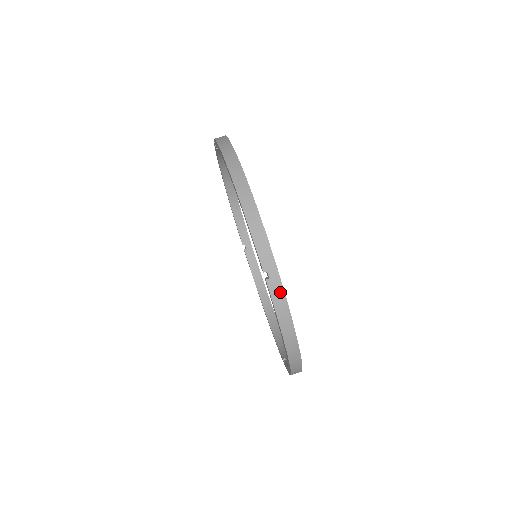
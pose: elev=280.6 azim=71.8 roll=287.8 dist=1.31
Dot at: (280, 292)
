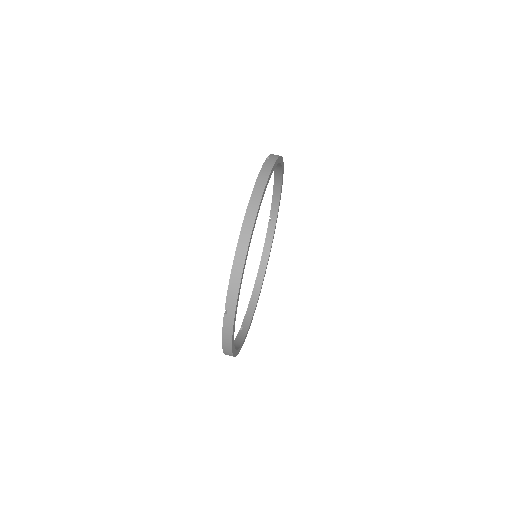
Dot at: (271, 164)
